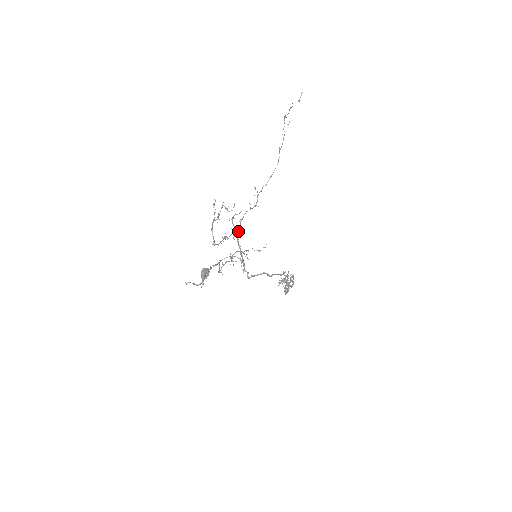
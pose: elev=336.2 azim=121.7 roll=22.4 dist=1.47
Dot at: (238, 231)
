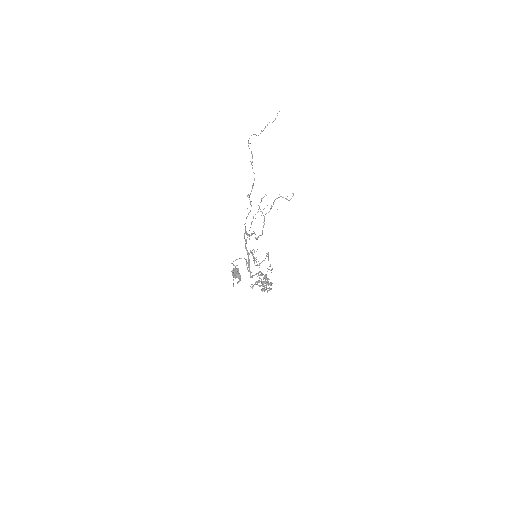
Dot at: (245, 233)
